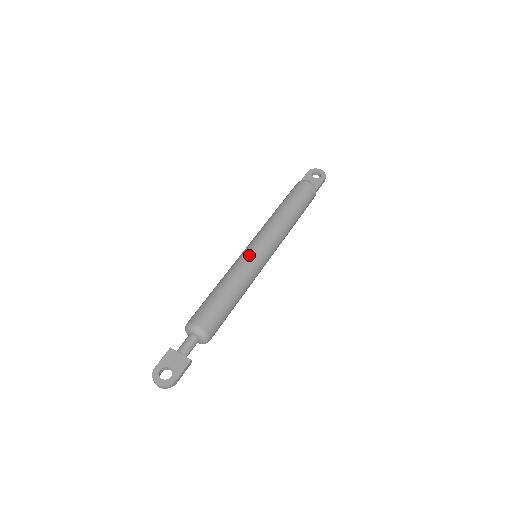
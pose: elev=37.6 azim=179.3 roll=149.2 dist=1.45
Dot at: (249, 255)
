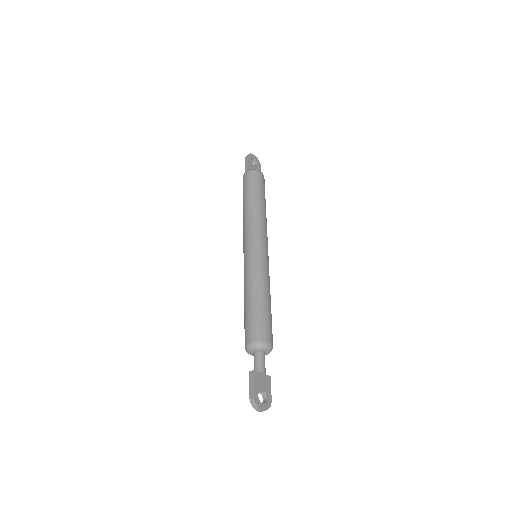
Dot at: (265, 259)
